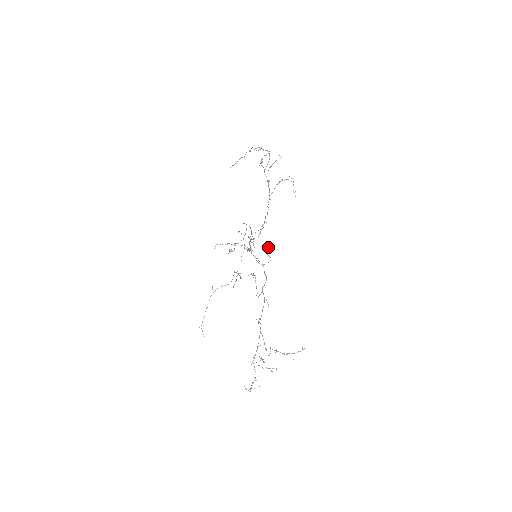
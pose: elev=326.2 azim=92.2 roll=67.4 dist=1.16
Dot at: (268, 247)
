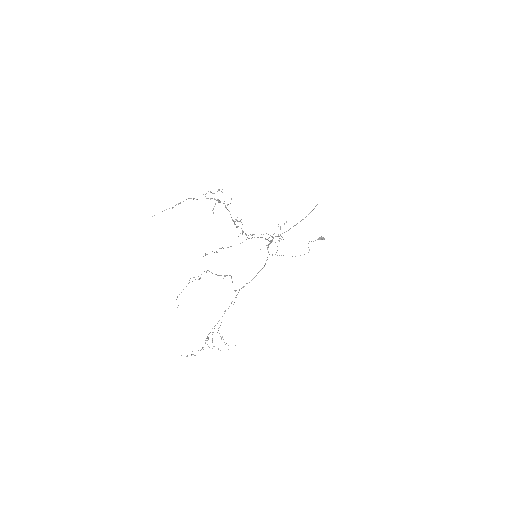
Dot at: (317, 239)
